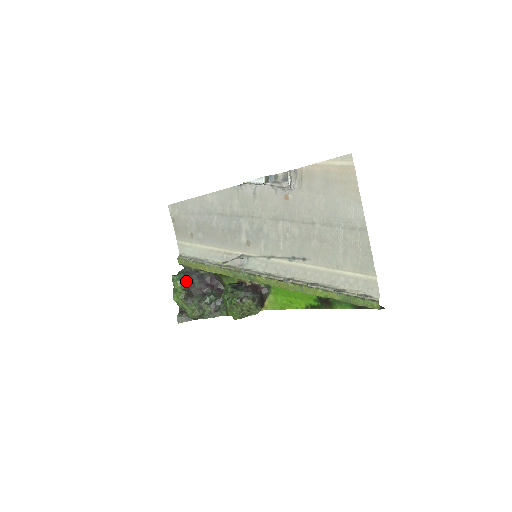
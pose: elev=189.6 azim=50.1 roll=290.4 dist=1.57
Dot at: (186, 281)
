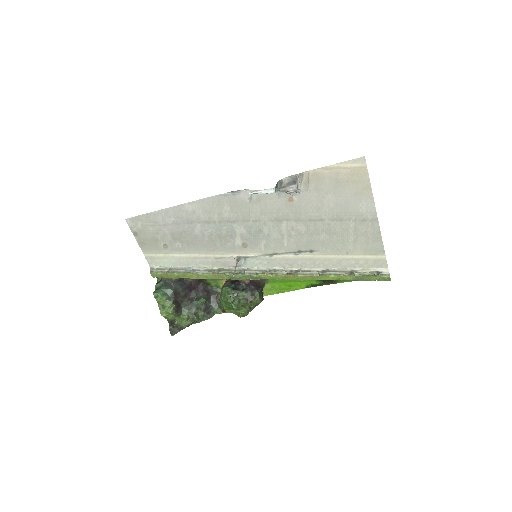
Dot at: (172, 294)
